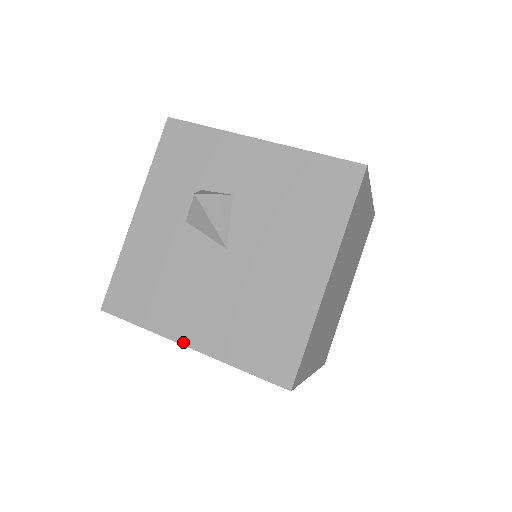
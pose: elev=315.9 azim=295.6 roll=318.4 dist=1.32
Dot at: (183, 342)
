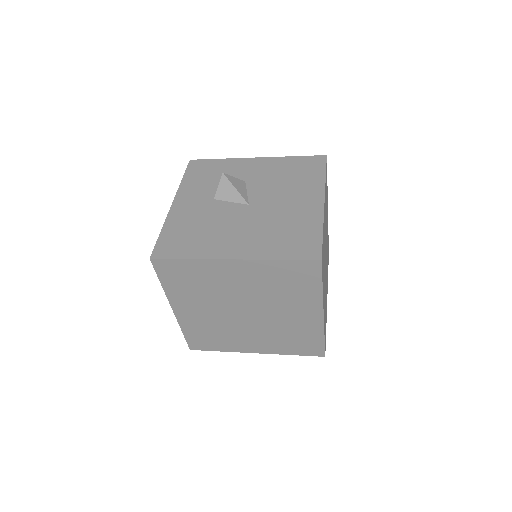
Dot at: (227, 257)
